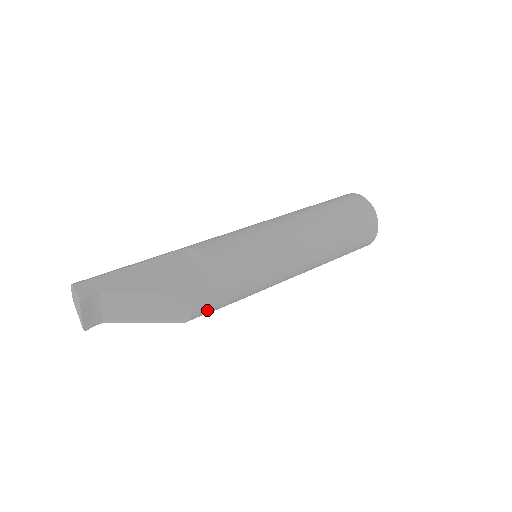
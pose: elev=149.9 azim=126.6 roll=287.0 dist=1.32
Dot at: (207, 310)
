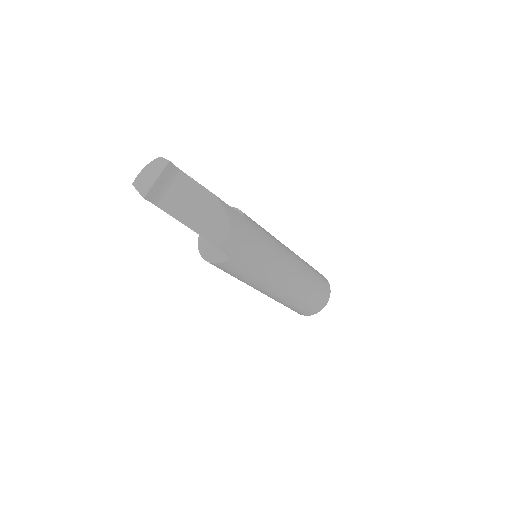
Dot at: (233, 249)
